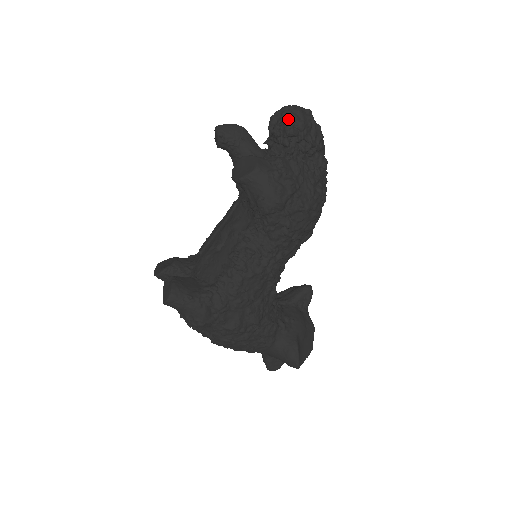
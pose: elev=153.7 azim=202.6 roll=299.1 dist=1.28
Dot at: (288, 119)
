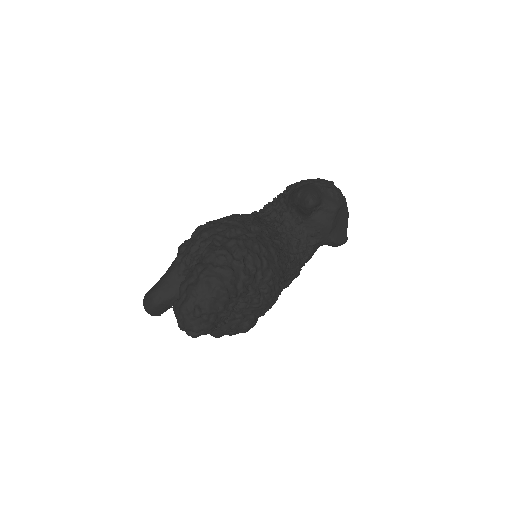
Dot at: (198, 335)
